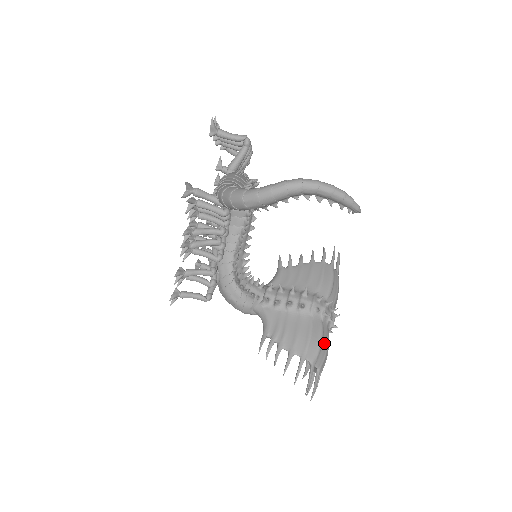
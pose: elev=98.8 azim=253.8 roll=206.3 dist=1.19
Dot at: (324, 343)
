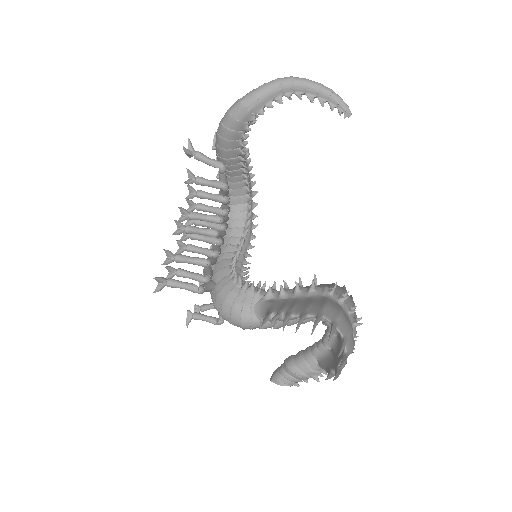
Dot at: (346, 319)
